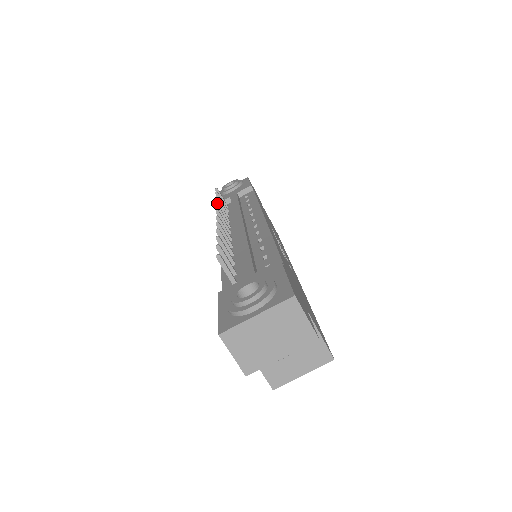
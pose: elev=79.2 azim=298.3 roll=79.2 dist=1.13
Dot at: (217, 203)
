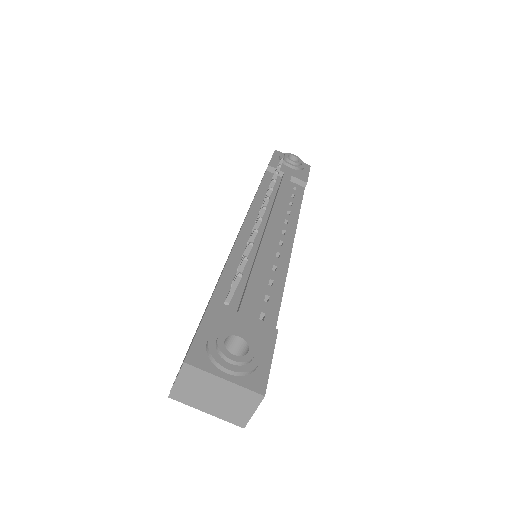
Dot at: (273, 182)
